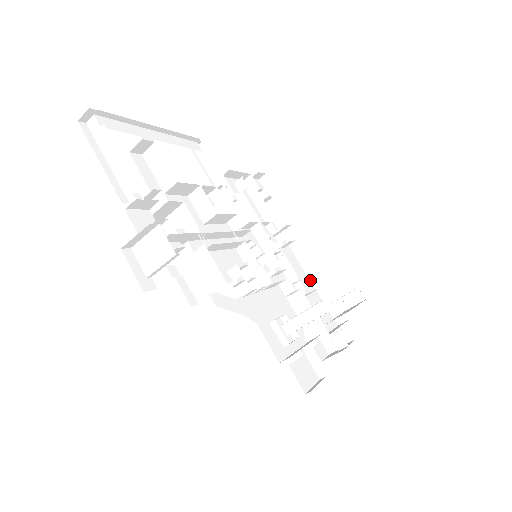
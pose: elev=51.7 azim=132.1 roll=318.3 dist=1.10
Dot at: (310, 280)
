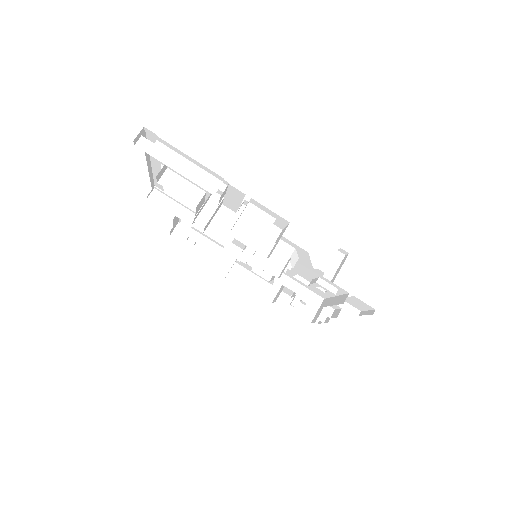
Dot at: occluded
